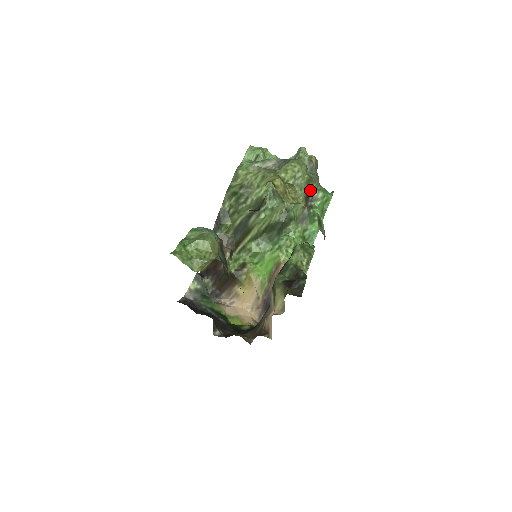
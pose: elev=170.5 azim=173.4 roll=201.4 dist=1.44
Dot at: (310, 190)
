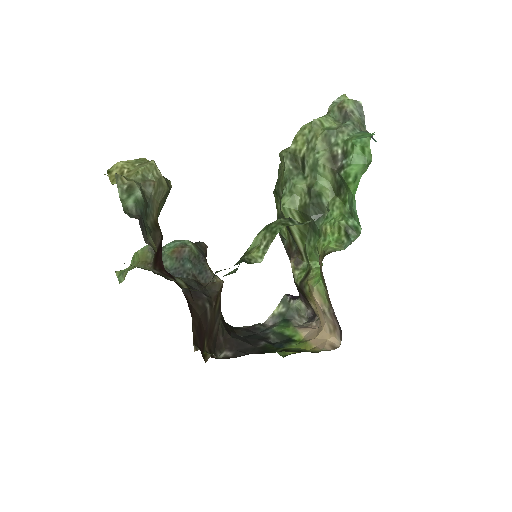
Dot at: (335, 146)
